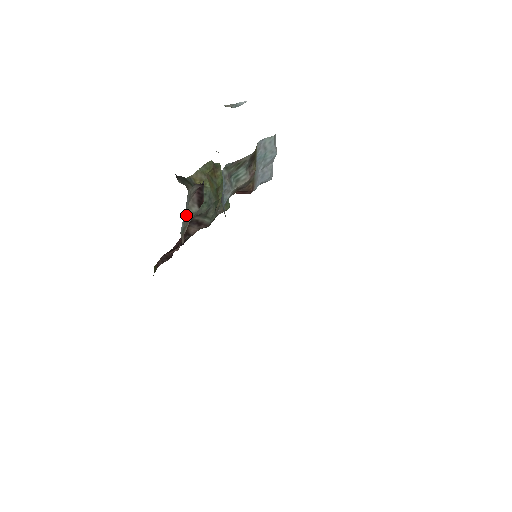
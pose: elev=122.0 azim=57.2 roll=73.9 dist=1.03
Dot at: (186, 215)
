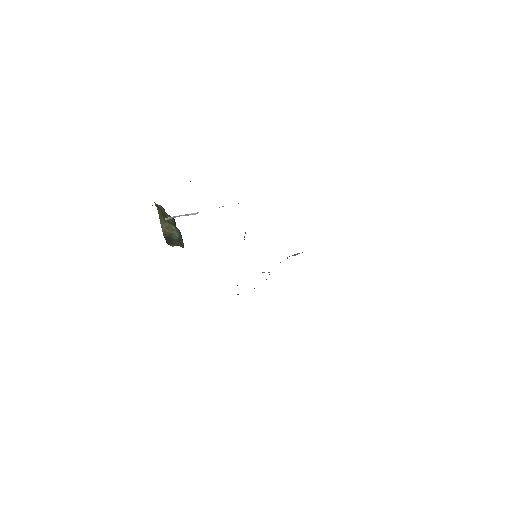
Dot at: occluded
